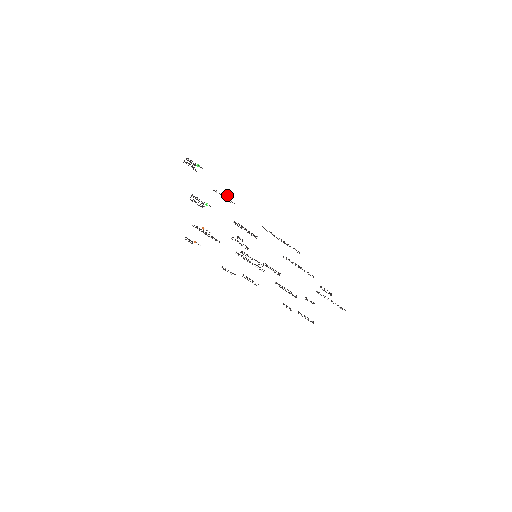
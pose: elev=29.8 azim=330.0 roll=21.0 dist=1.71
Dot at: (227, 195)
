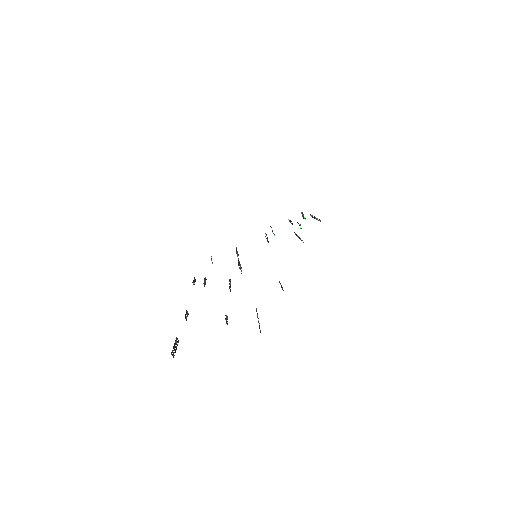
Dot at: (301, 228)
